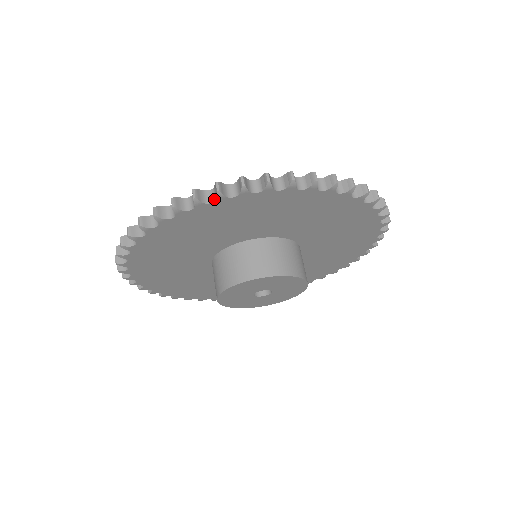
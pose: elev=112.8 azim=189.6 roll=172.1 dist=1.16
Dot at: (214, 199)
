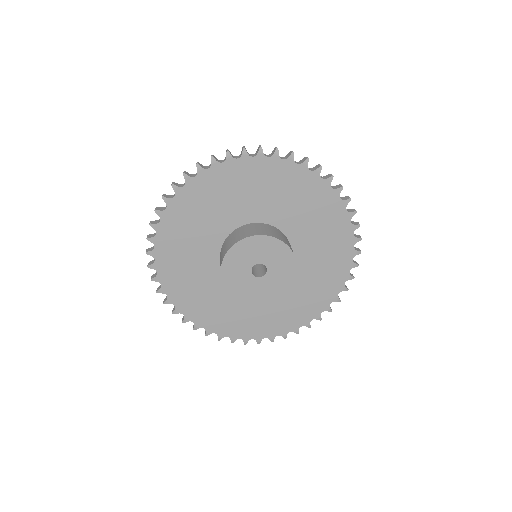
Dot at: (240, 157)
